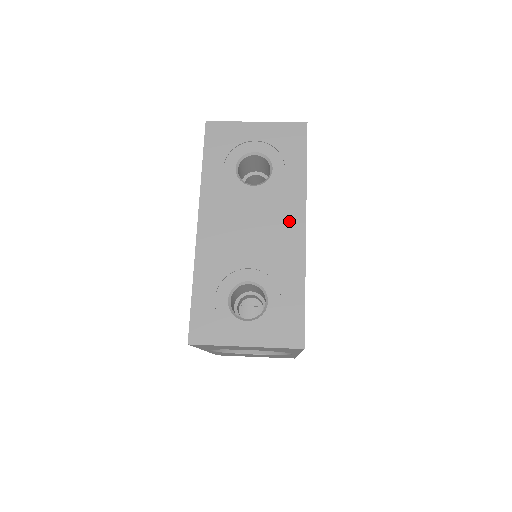
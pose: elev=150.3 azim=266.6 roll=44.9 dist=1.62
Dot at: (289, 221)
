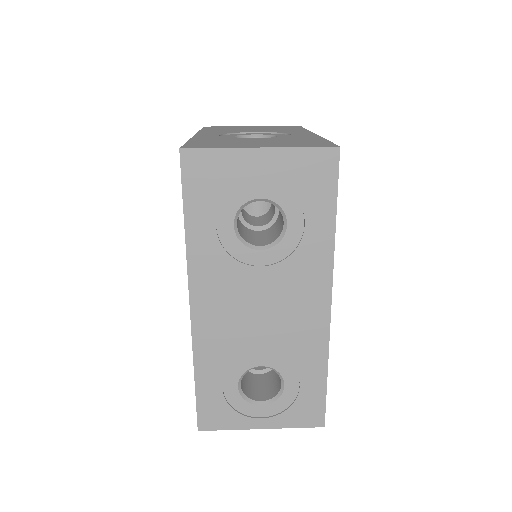
Dot at: (310, 296)
